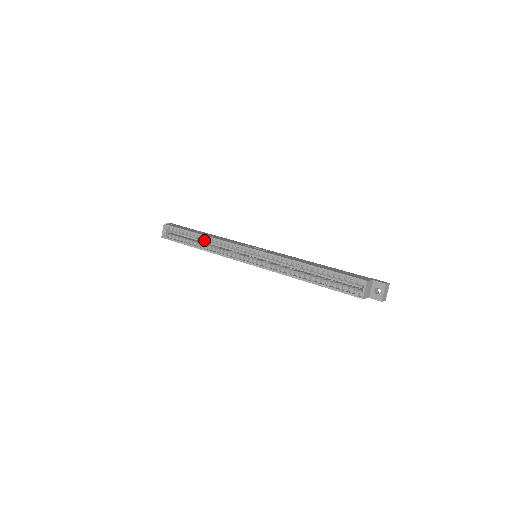
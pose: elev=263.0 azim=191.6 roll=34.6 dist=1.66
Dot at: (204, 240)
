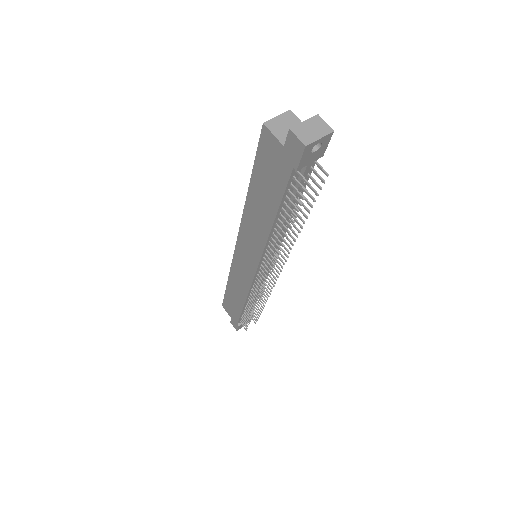
Dot at: occluded
